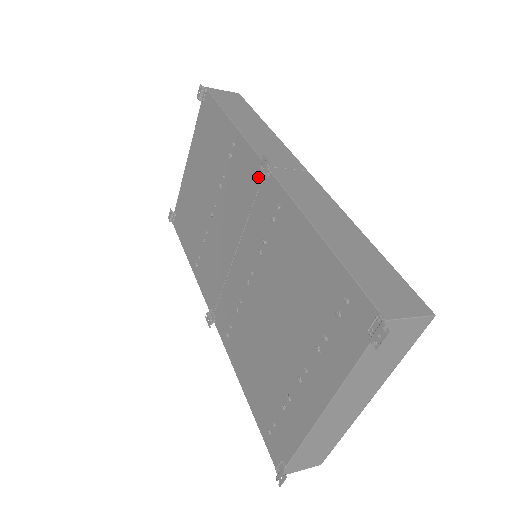
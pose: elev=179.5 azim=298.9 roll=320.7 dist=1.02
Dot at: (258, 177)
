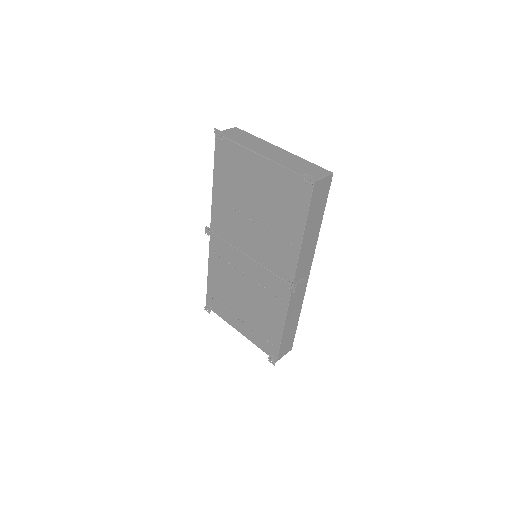
Dot at: (286, 278)
